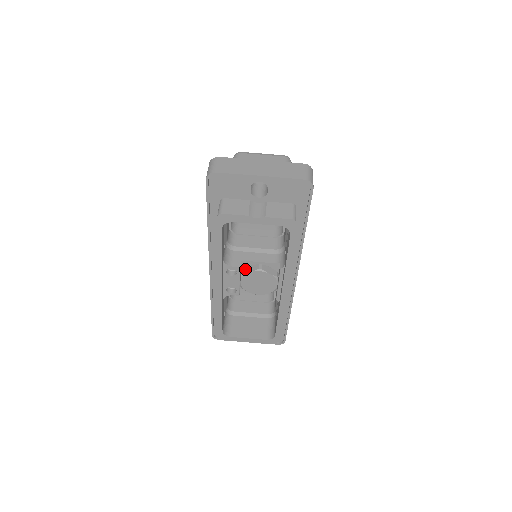
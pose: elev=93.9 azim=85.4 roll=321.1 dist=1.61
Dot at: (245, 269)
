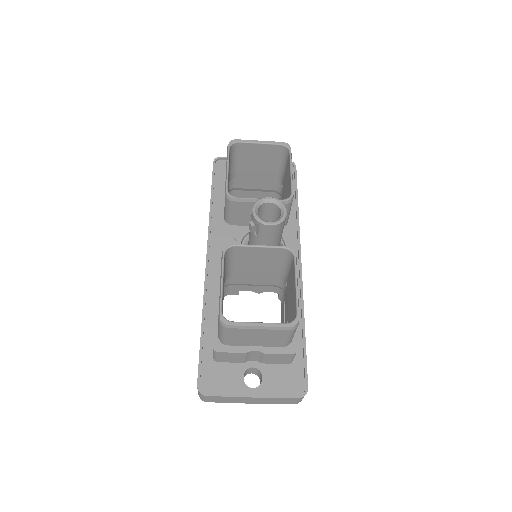
Dot at: occluded
